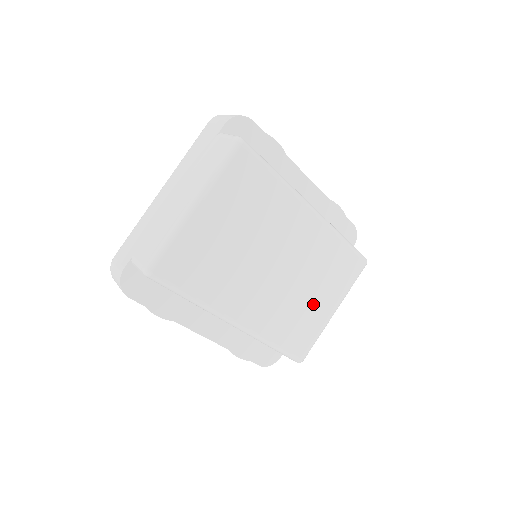
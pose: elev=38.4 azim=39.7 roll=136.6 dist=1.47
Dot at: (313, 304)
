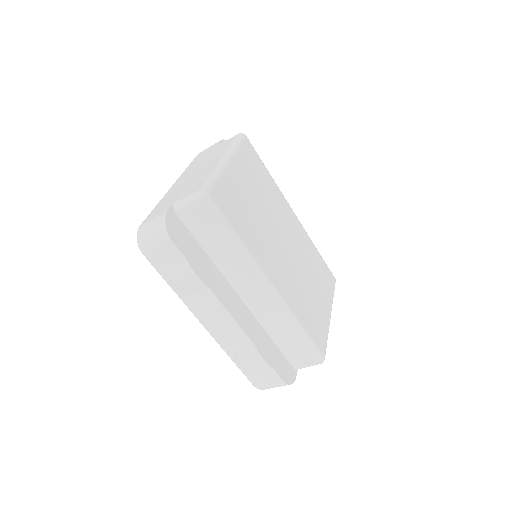
Dot at: (315, 297)
